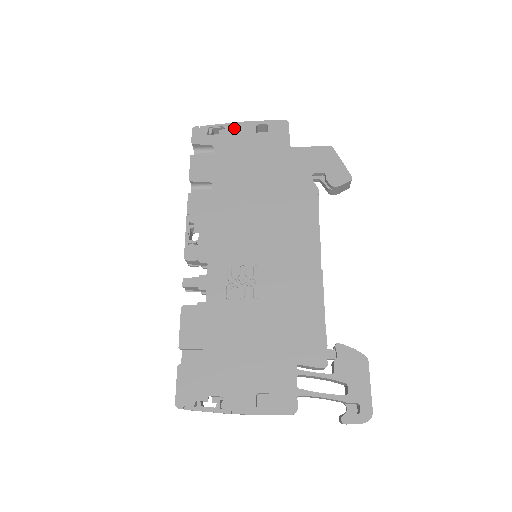
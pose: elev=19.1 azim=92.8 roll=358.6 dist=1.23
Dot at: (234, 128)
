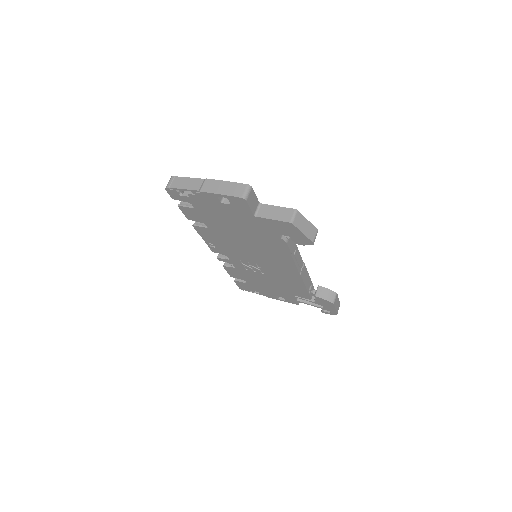
Dot at: (199, 195)
